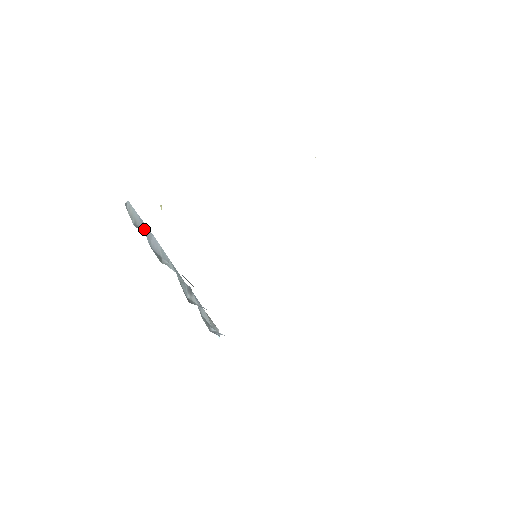
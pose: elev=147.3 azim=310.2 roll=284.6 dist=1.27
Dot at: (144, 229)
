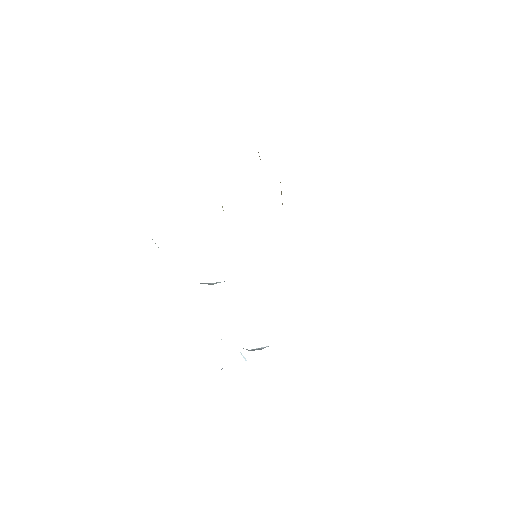
Dot at: occluded
